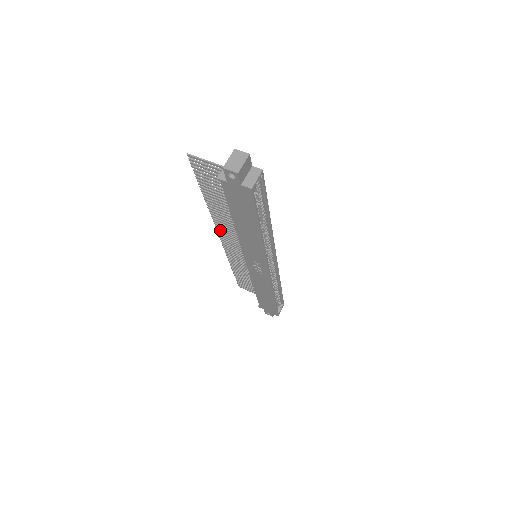
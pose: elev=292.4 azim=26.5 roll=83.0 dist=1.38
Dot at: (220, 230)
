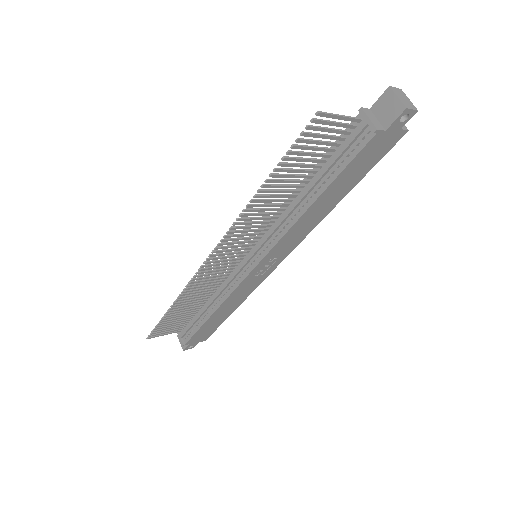
Dot at: (226, 241)
